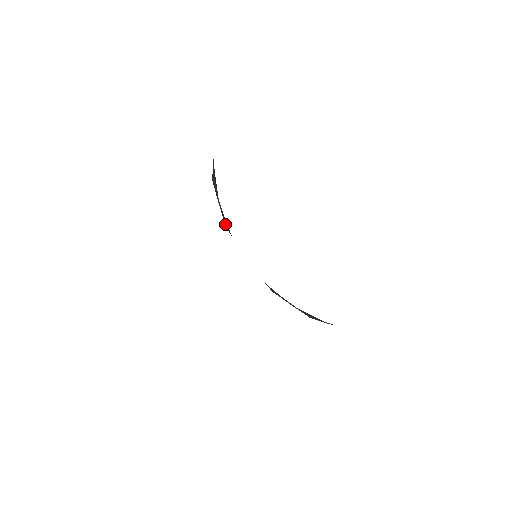
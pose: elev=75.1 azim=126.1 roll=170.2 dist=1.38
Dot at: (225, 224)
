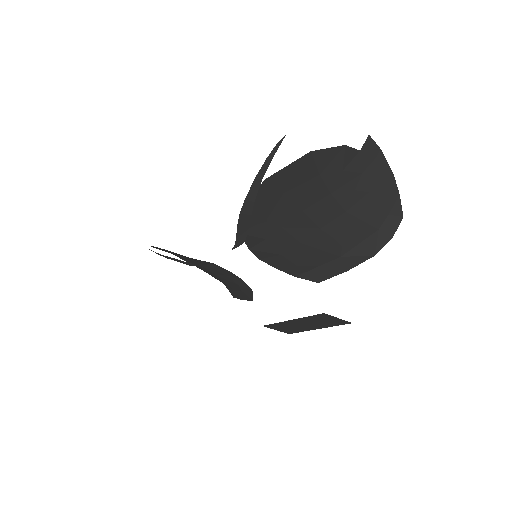
Dot at: (250, 299)
